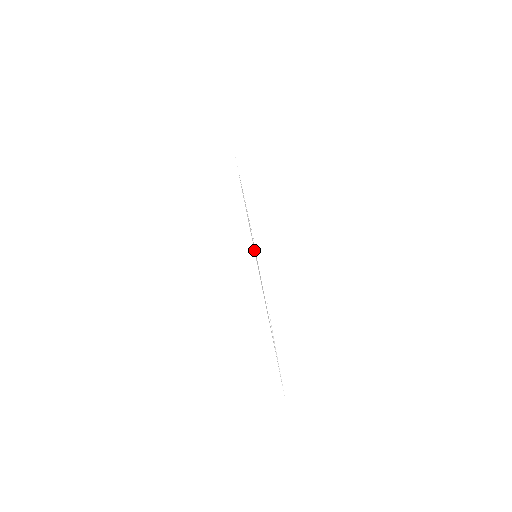
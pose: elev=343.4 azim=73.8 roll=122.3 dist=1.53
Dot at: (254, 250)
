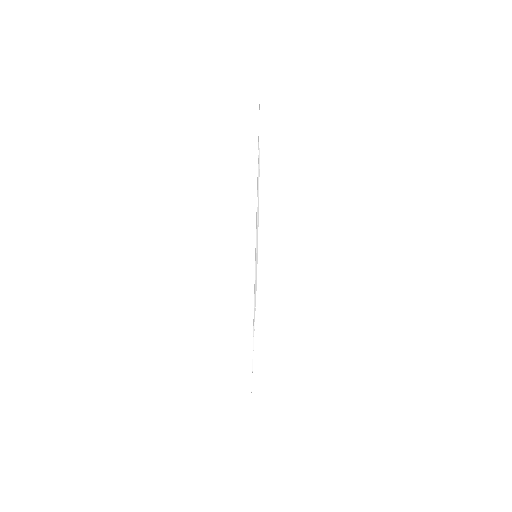
Dot at: (256, 248)
